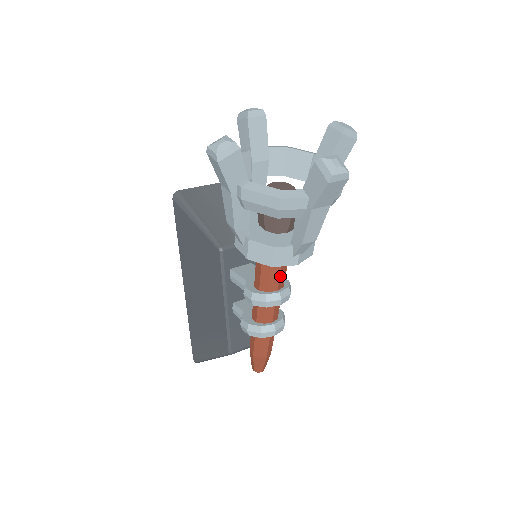
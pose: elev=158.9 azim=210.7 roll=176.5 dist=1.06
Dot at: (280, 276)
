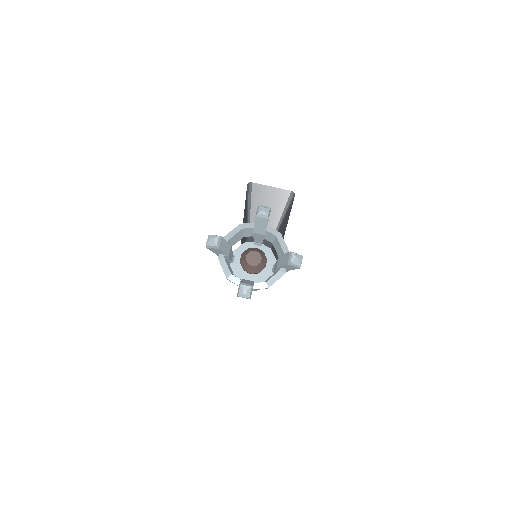
Dot at: occluded
